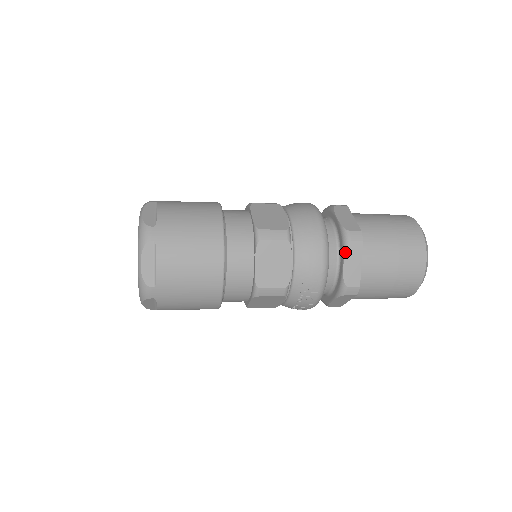
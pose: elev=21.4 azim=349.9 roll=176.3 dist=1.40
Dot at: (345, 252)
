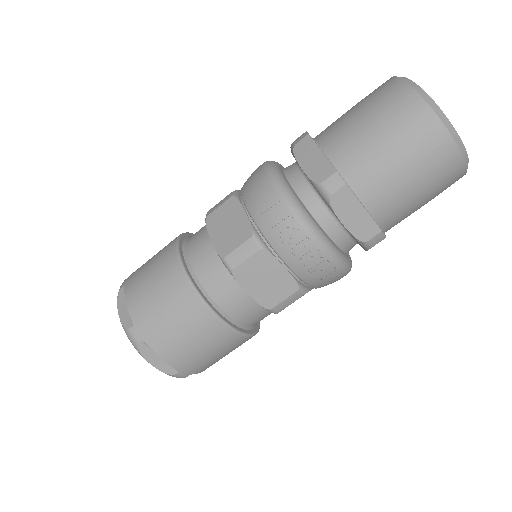
Dot at: (295, 158)
